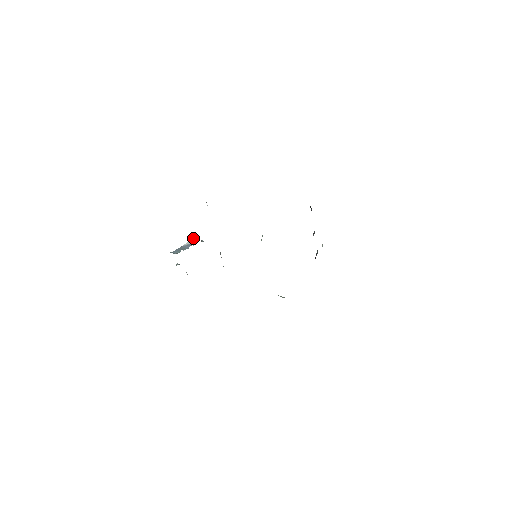
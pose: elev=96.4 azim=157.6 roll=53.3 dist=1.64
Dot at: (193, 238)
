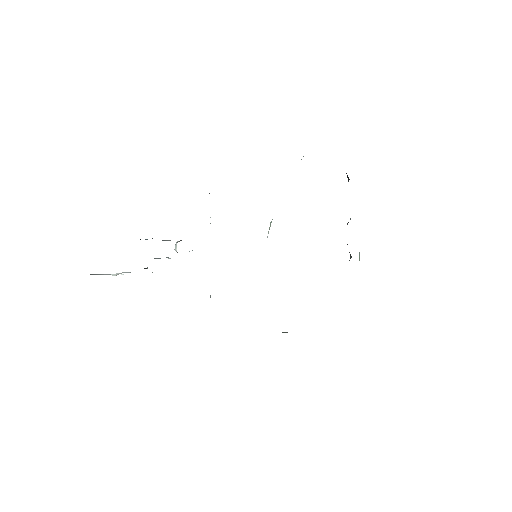
Dot at: occluded
